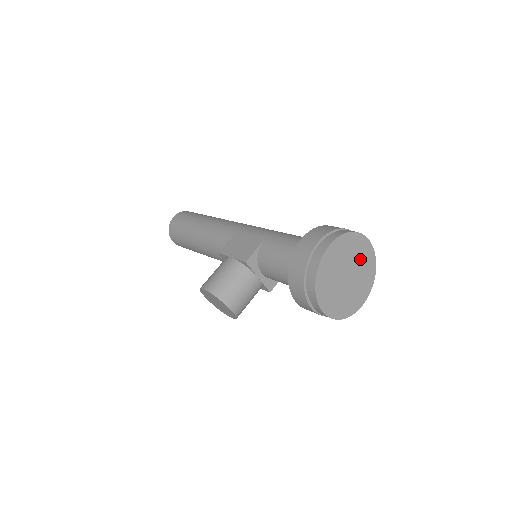
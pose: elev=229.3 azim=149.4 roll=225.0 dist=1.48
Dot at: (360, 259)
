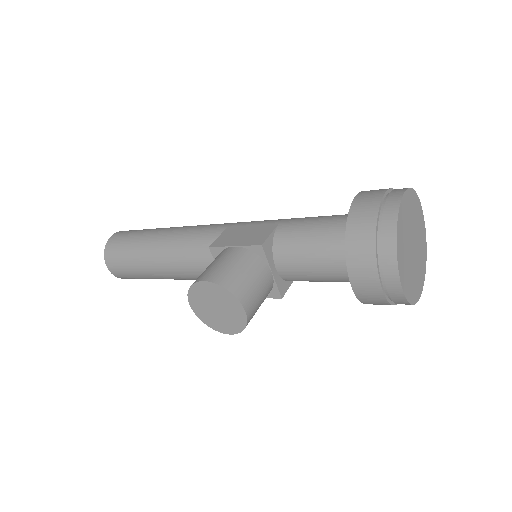
Dot at: (419, 231)
